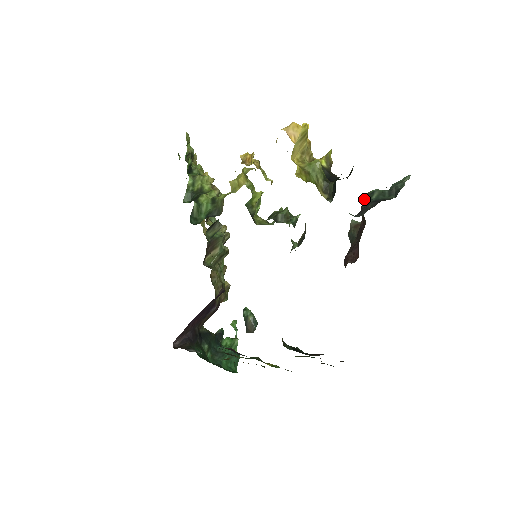
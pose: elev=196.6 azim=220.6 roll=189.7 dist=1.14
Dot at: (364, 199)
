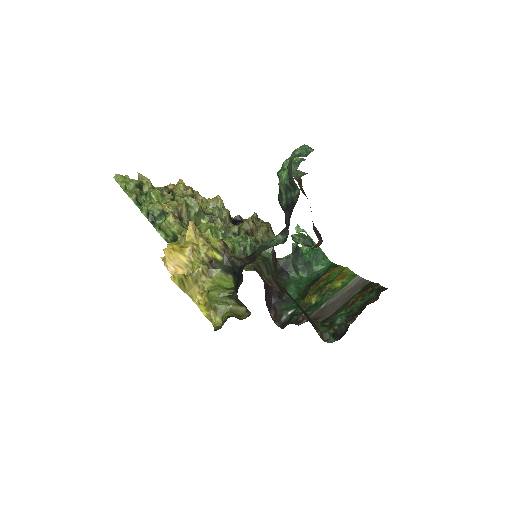
Dot at: (278, 200)
